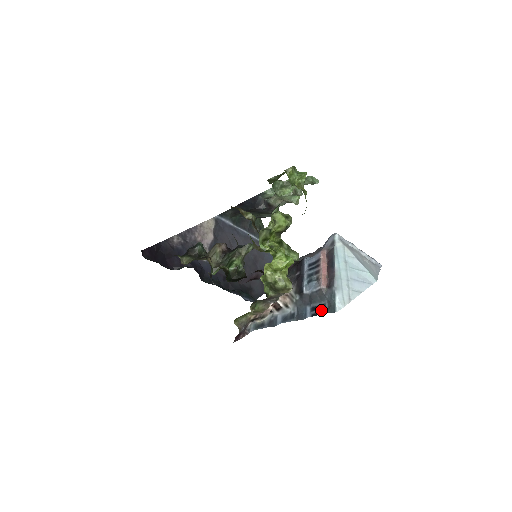
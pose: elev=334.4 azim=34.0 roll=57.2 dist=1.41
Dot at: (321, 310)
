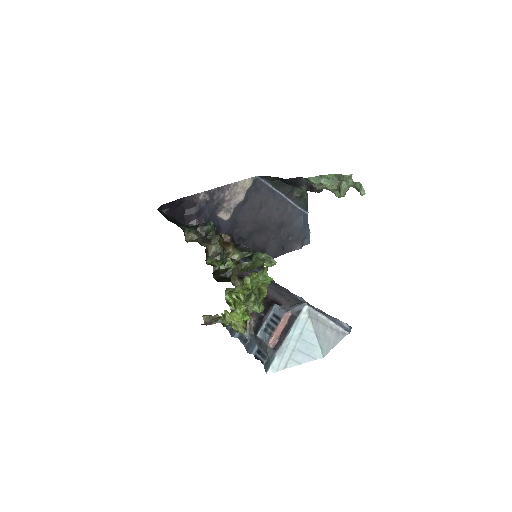
Dot at: (262, 359)
